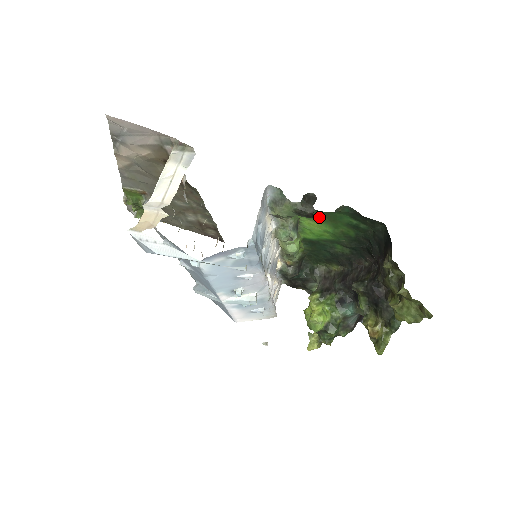
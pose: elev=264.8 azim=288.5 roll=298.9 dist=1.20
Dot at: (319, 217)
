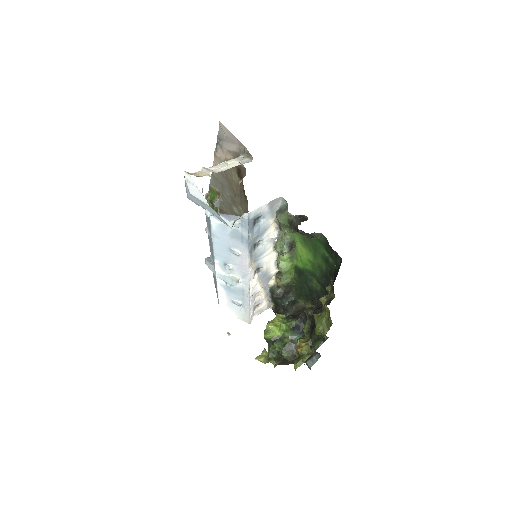
Dot at: (308, 244)
